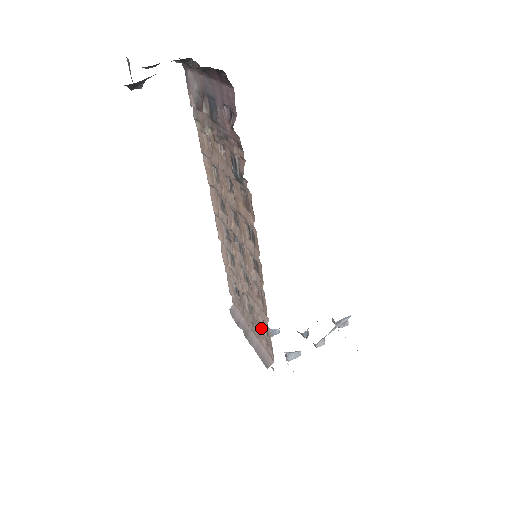
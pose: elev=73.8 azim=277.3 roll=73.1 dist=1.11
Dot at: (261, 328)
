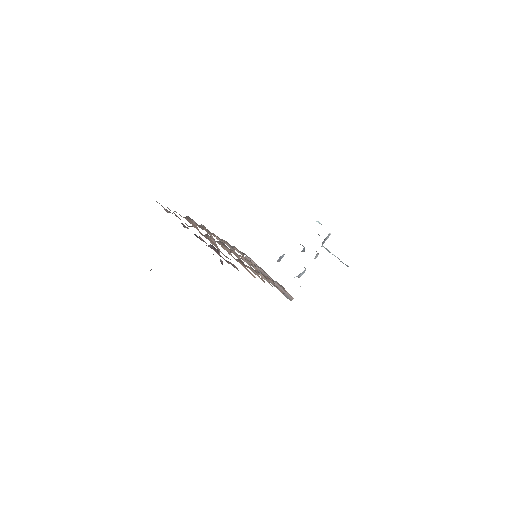
Dot at: occluded
